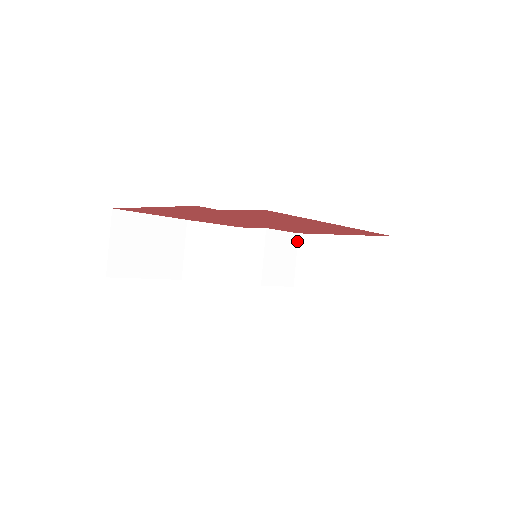
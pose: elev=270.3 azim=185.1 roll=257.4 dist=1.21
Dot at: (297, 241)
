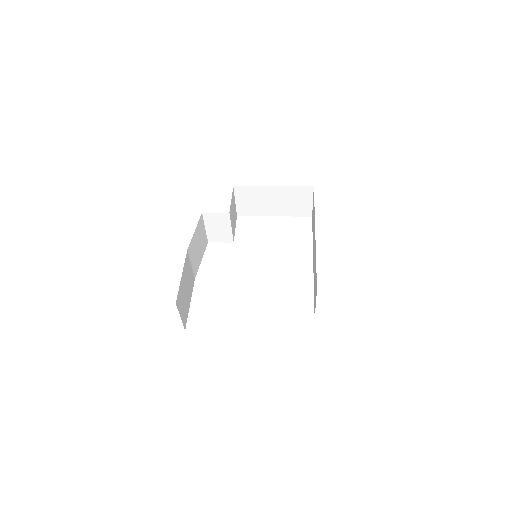
Dot at: (234, 191)
